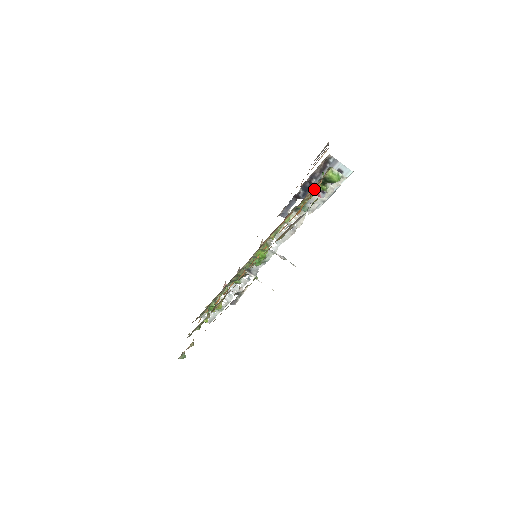
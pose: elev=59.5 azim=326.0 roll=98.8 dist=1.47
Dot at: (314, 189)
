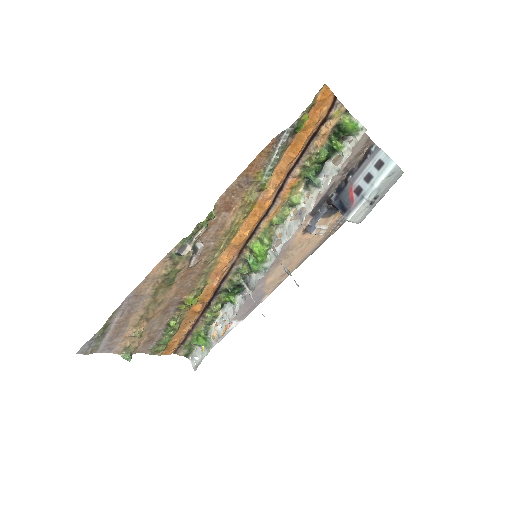
Dot at: (327, 147)
